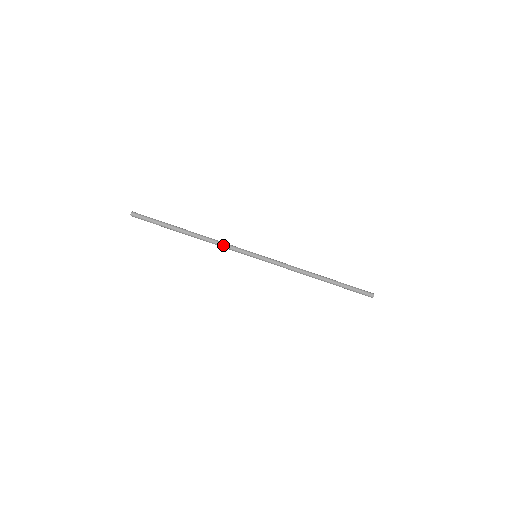
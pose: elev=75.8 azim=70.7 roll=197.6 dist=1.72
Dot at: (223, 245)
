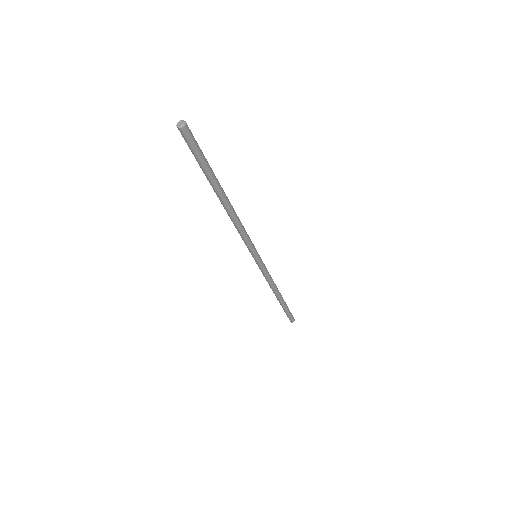
Dot at: (243, 232)
